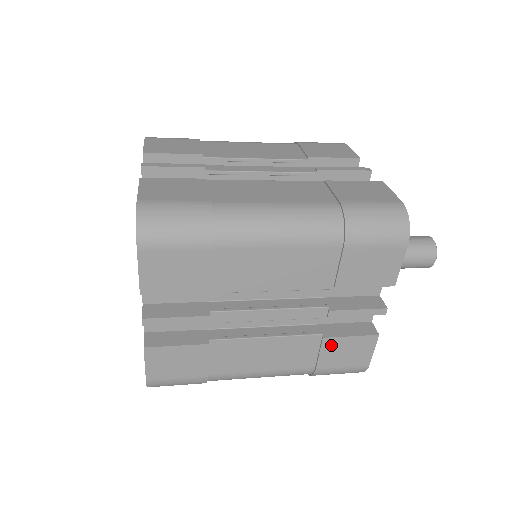
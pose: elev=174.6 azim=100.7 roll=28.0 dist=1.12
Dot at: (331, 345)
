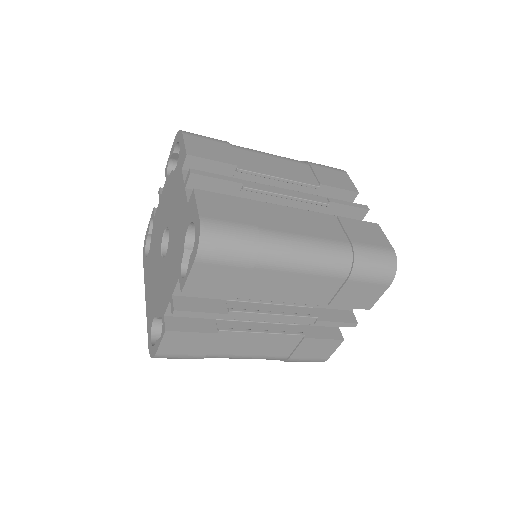
Dot at: (308, 343)
